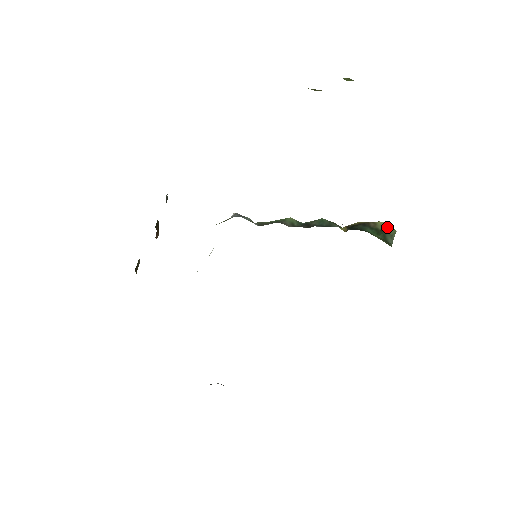
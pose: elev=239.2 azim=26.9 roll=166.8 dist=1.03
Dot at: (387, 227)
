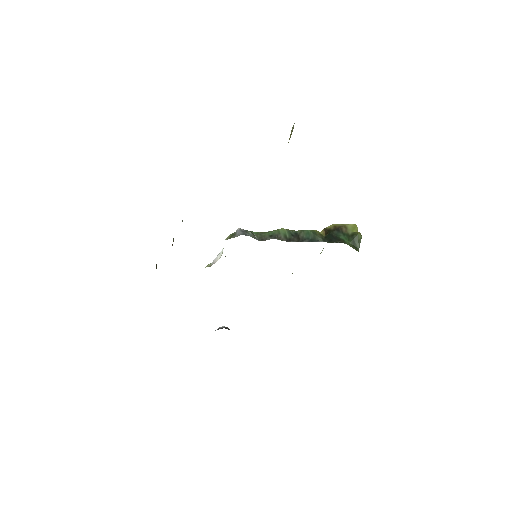
Dot at: (355, 233)
